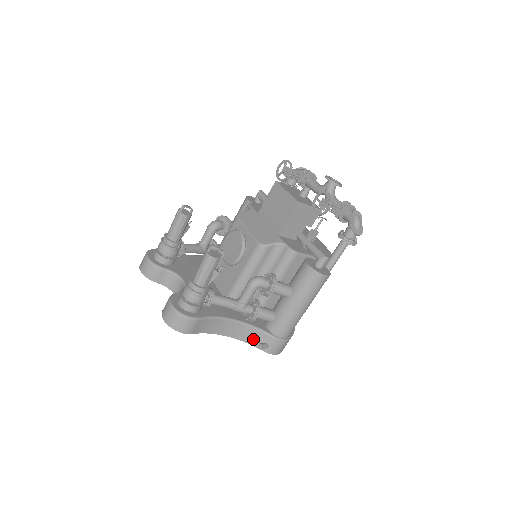
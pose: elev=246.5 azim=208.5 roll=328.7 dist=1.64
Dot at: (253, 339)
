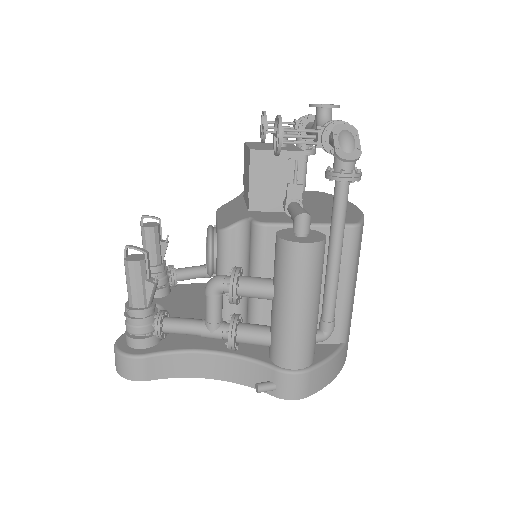
Dot at: (251, 378)
